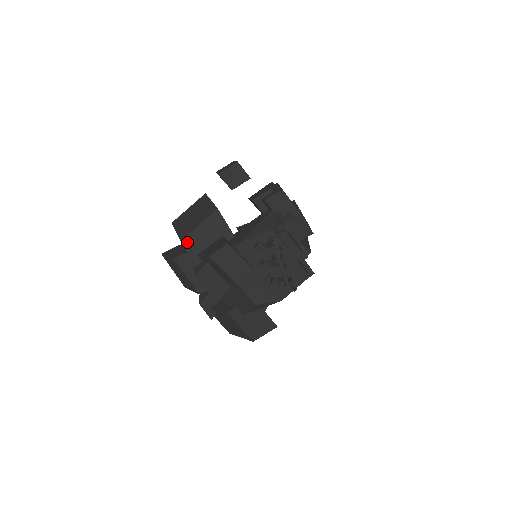
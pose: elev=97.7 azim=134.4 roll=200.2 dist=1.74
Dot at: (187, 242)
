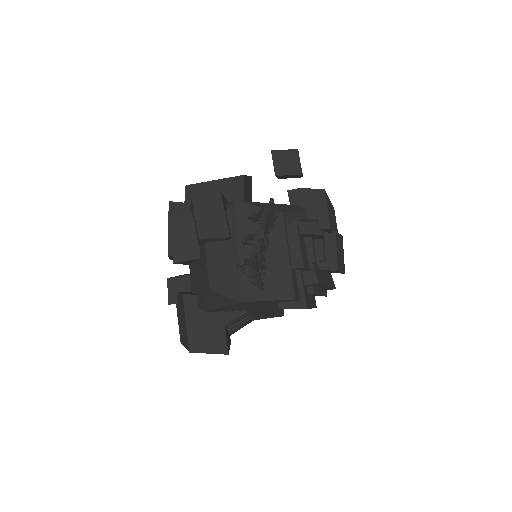
Dot at: (191, 190)
